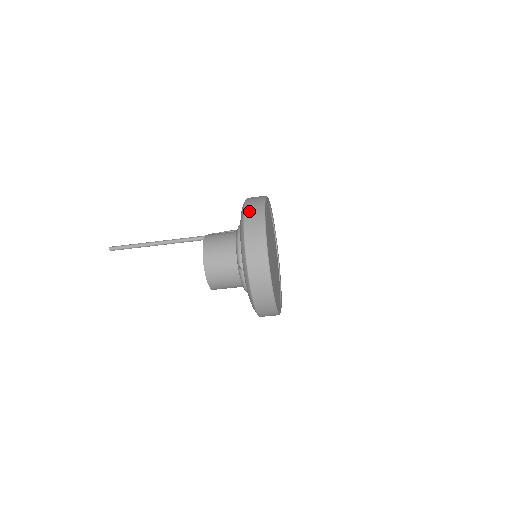
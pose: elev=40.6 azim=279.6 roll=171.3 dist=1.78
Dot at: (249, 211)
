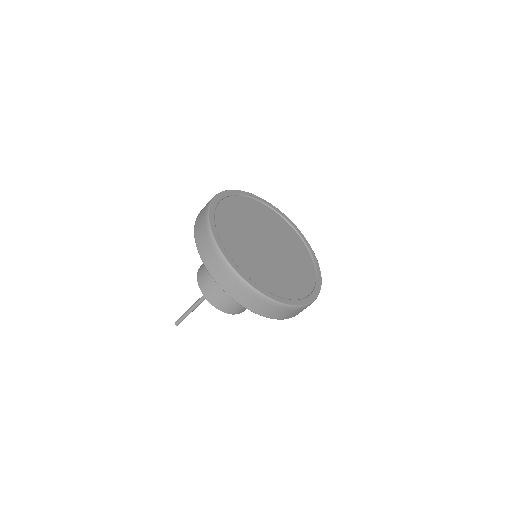
Dot at: occluded
